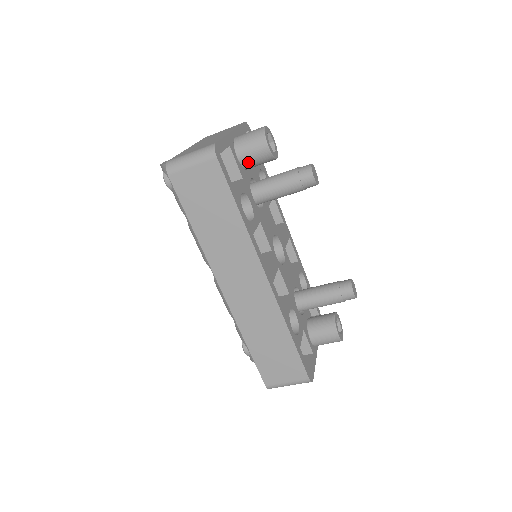
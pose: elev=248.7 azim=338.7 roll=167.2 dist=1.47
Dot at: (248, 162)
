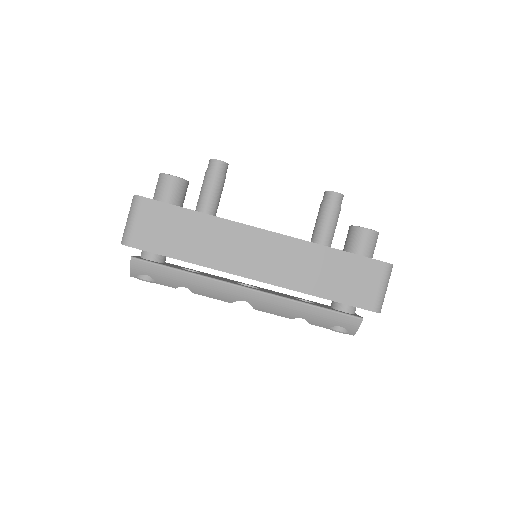
Dot at: (174, 200)
